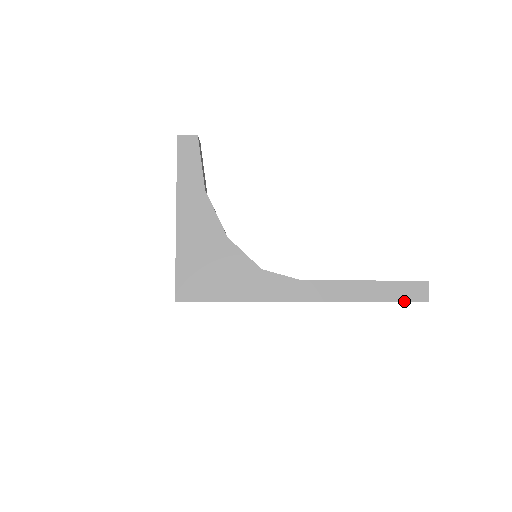
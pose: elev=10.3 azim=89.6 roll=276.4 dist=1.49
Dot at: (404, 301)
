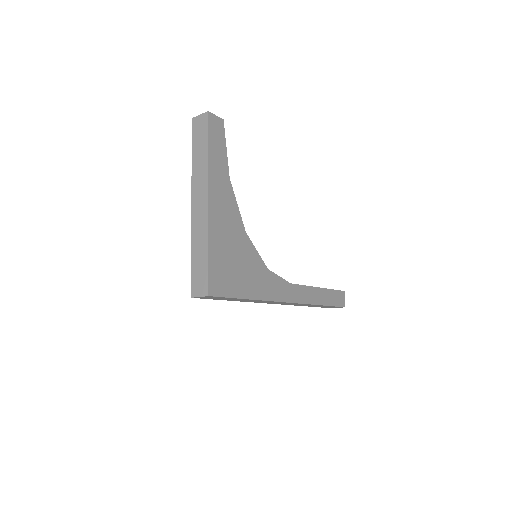
Dot at: (336, 306)
